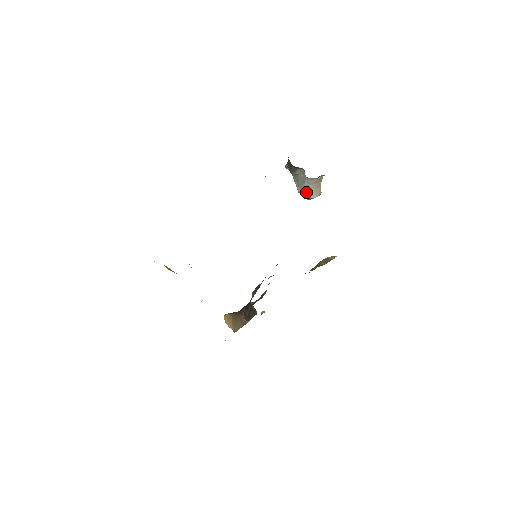
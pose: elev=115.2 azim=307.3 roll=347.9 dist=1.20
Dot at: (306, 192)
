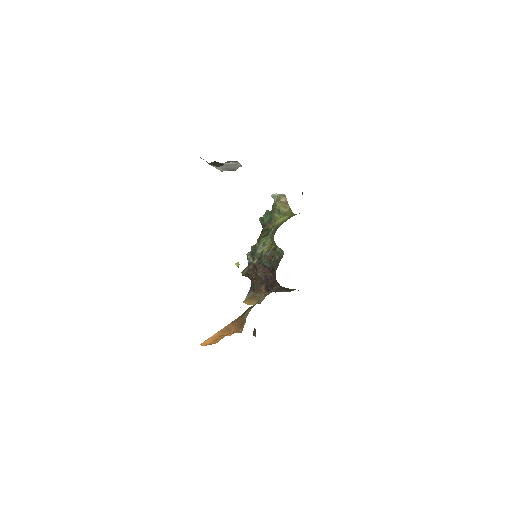
Dot at: (235, 170)
